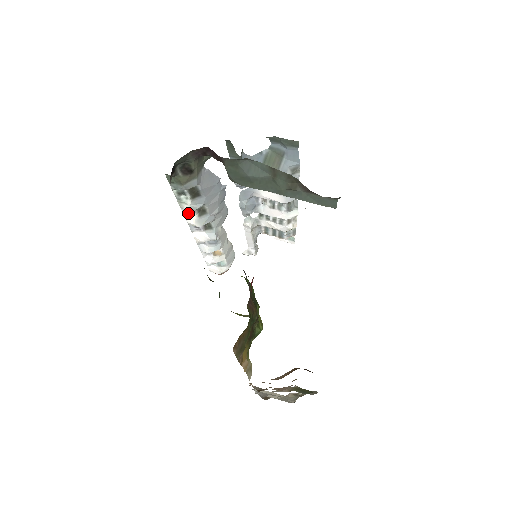
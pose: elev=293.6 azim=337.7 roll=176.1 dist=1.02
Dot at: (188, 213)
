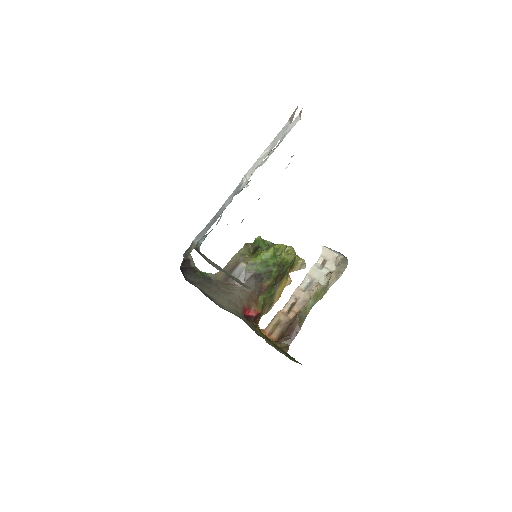
Dot at: occluded
